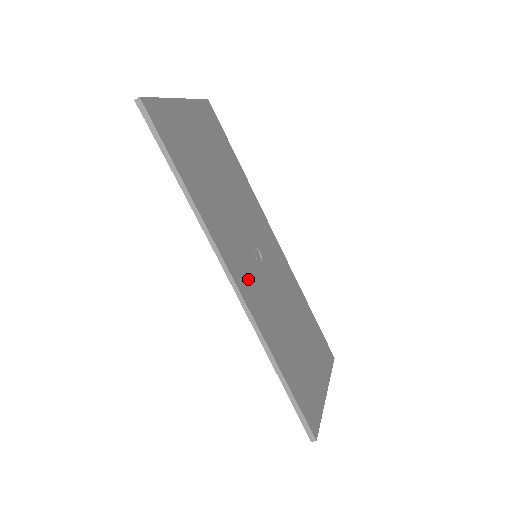
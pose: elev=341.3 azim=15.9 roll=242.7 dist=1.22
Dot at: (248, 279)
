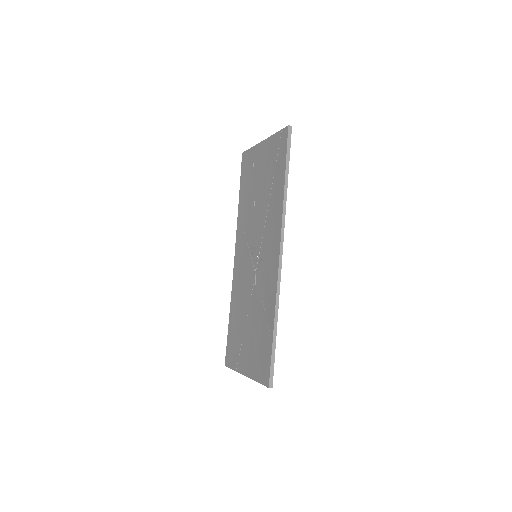
Dot at: occluded
